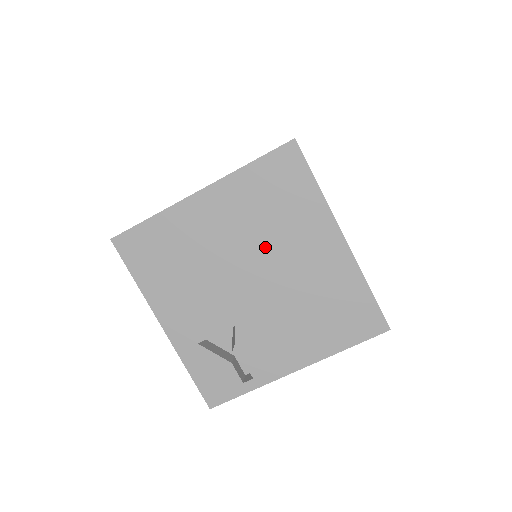
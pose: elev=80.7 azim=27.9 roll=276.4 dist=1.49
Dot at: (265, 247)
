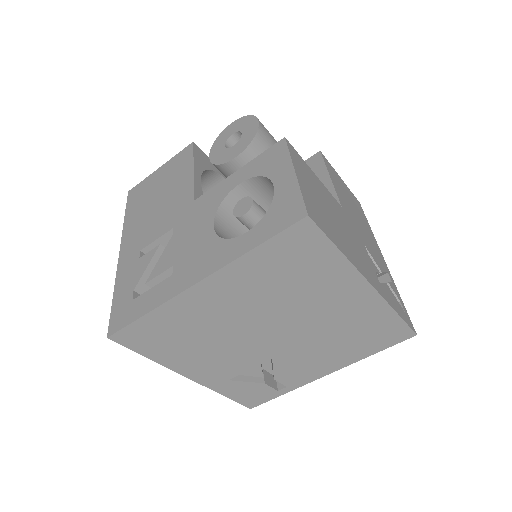
Dot at: (285, 309)
